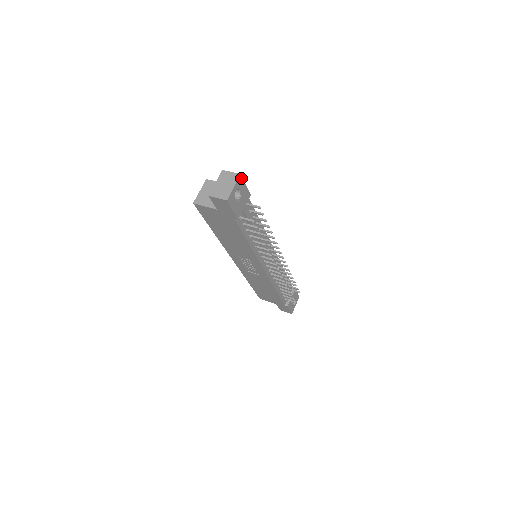
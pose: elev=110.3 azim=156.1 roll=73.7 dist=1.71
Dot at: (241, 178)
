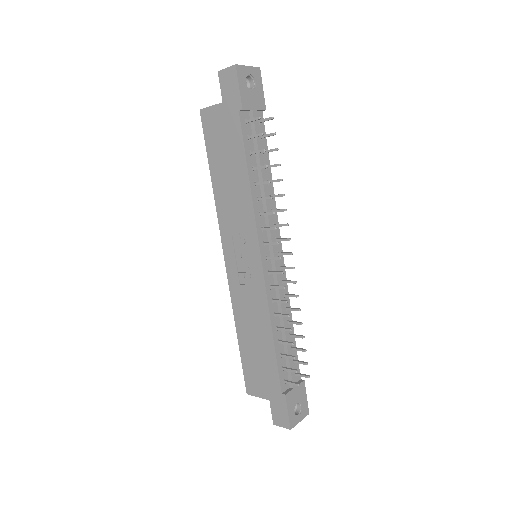
Dot at: (259, 73)
